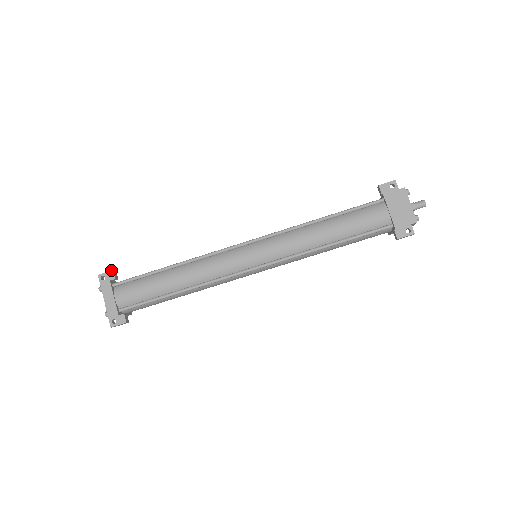
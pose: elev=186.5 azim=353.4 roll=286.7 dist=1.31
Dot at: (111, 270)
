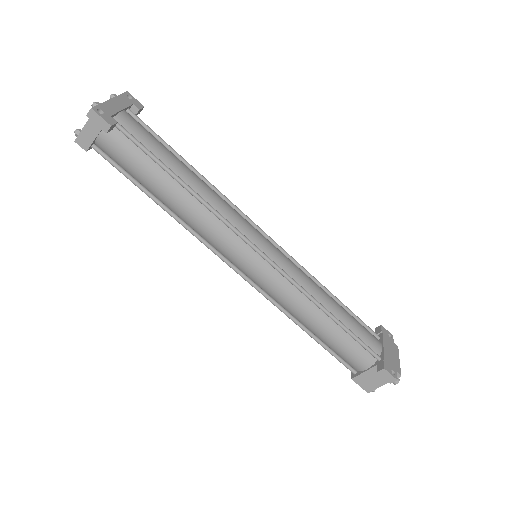
Dot at: occluded
